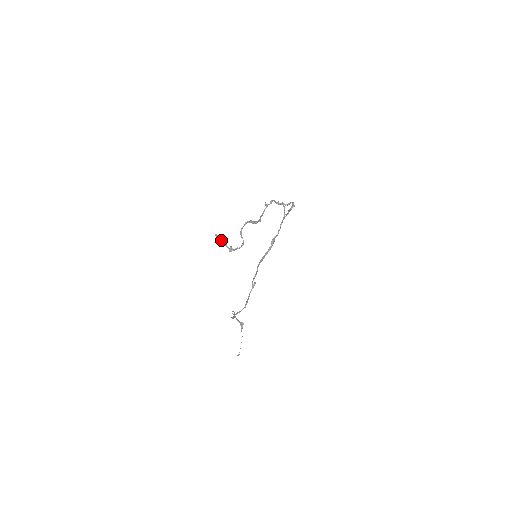
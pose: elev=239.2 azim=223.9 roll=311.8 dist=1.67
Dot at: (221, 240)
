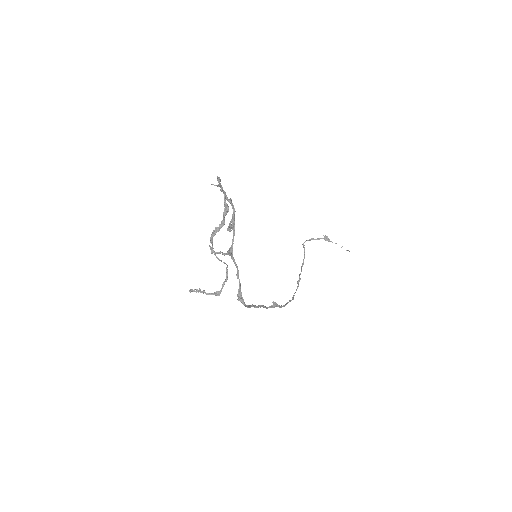
Dot at: (200, 292)
